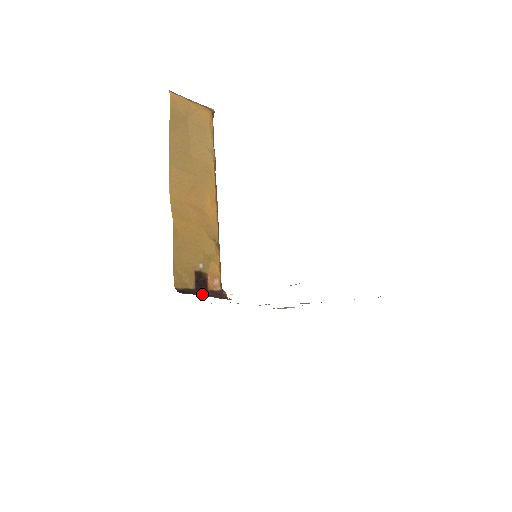
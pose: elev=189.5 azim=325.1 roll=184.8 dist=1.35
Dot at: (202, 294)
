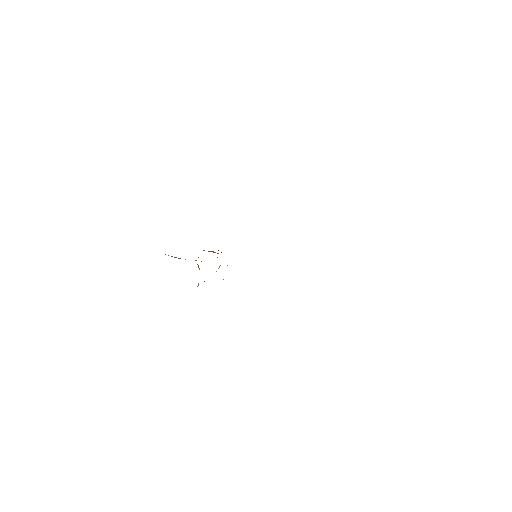
Dot at: occluded
